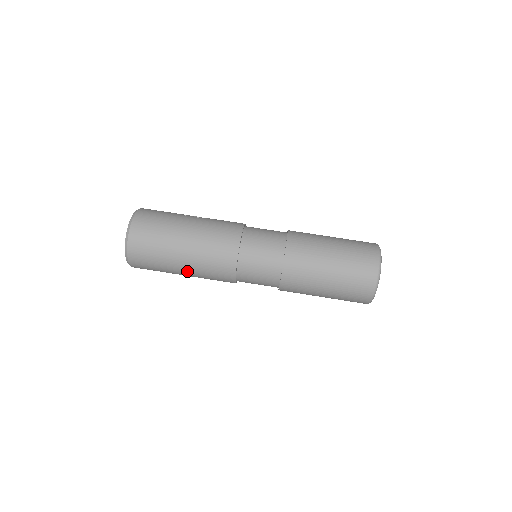
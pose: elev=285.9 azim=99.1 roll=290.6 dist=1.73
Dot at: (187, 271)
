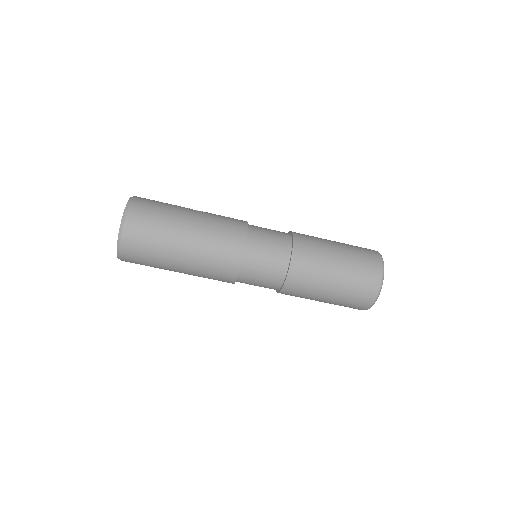
Dot at: (185, 267)
